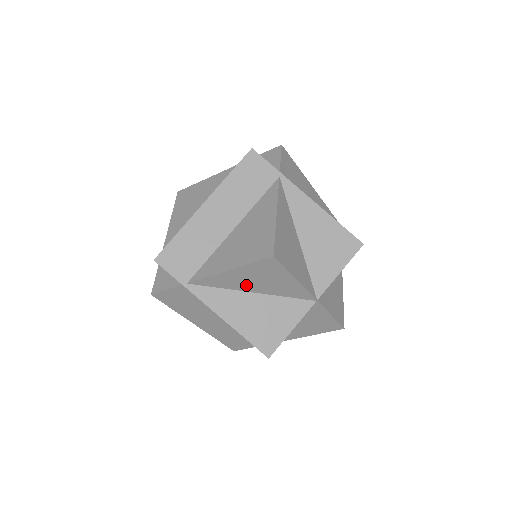
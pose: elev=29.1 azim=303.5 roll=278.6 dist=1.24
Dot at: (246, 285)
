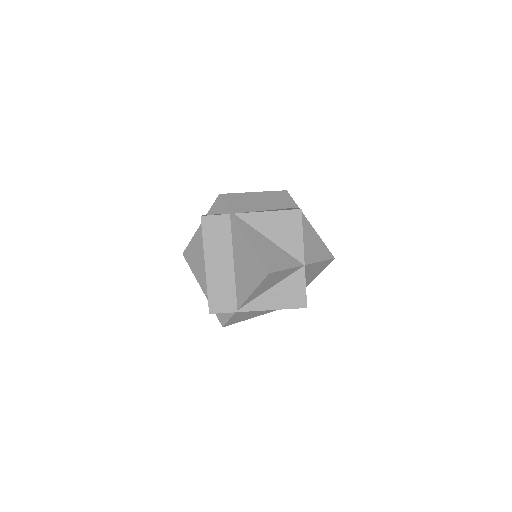
Dot at: (270, 230)
